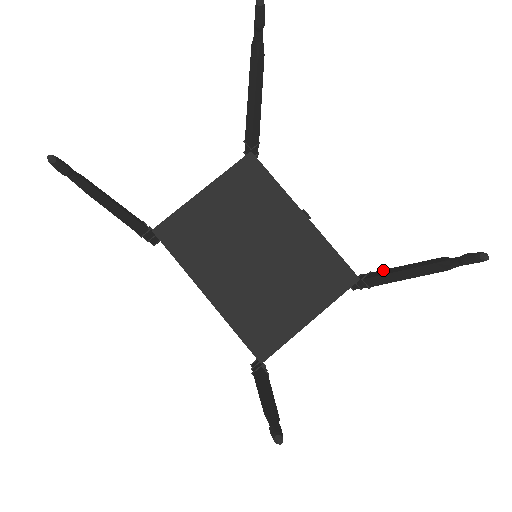
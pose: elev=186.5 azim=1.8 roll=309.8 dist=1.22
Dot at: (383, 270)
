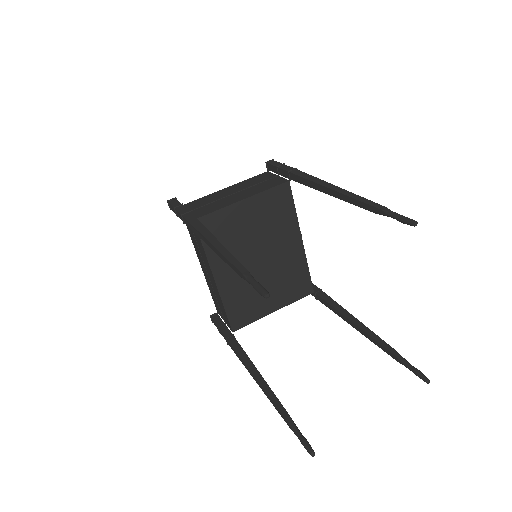
Dot at: (339, 305)
